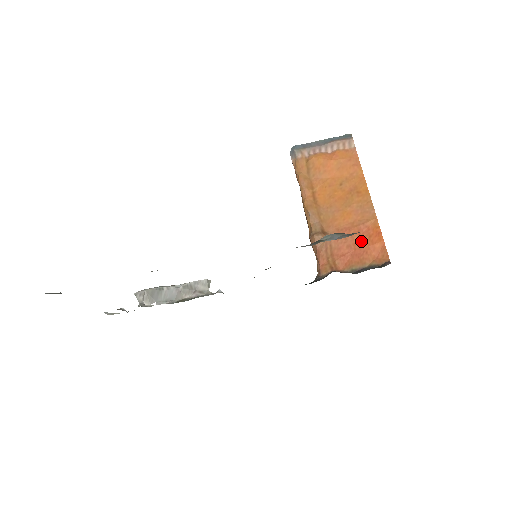
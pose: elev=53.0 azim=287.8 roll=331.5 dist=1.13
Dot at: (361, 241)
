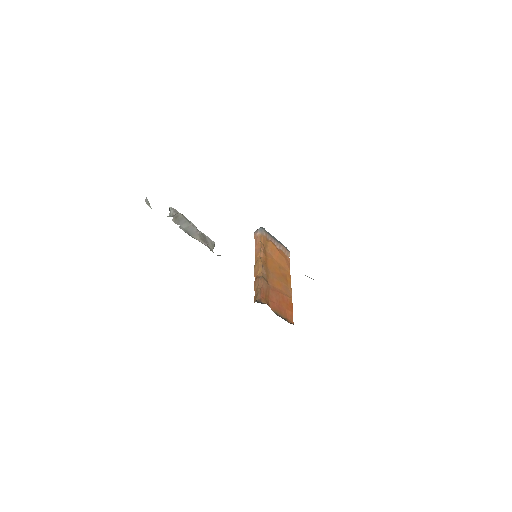
Dot at: (283, 303)
